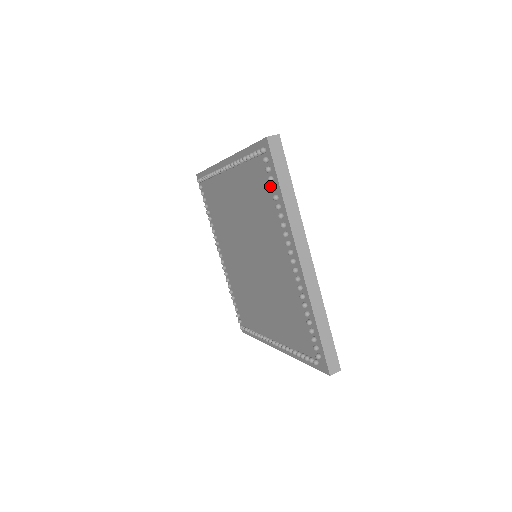
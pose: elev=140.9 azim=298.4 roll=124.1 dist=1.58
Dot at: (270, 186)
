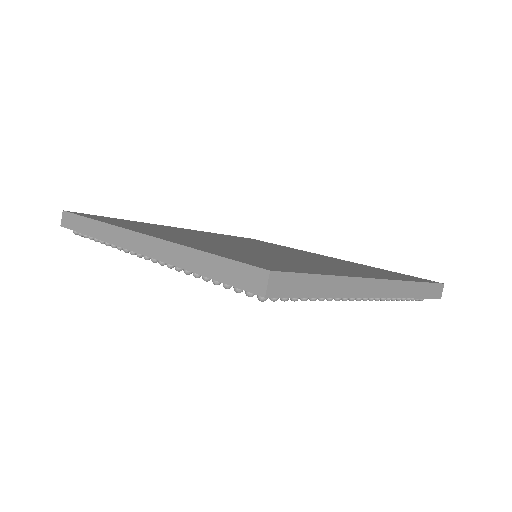
Dot at: occluded
